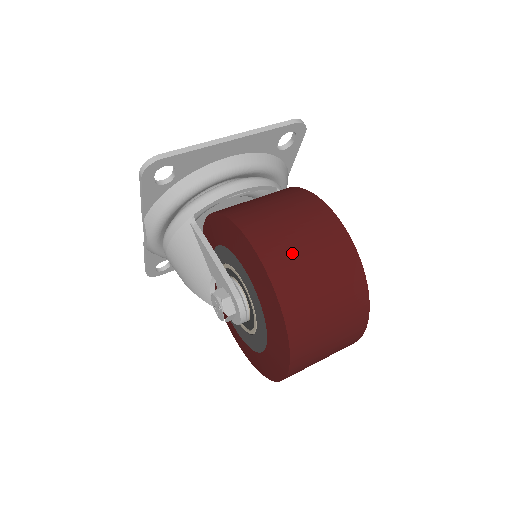
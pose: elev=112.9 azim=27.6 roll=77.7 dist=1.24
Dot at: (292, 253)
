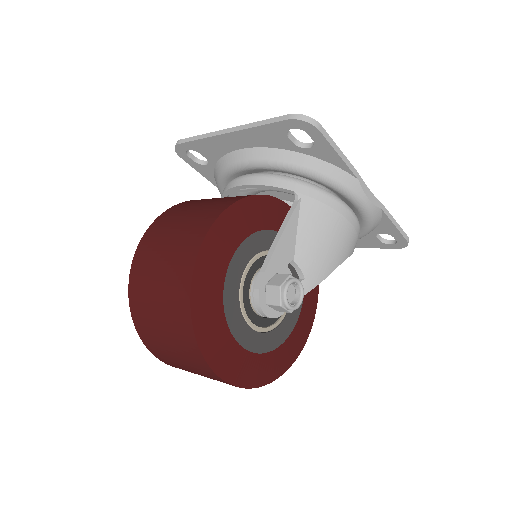
Dot at: (152, 256)
